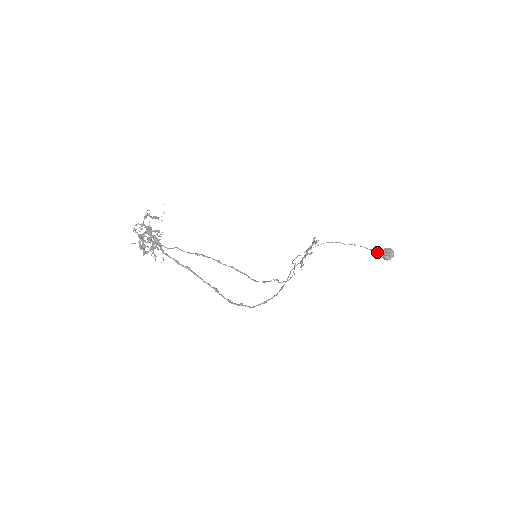
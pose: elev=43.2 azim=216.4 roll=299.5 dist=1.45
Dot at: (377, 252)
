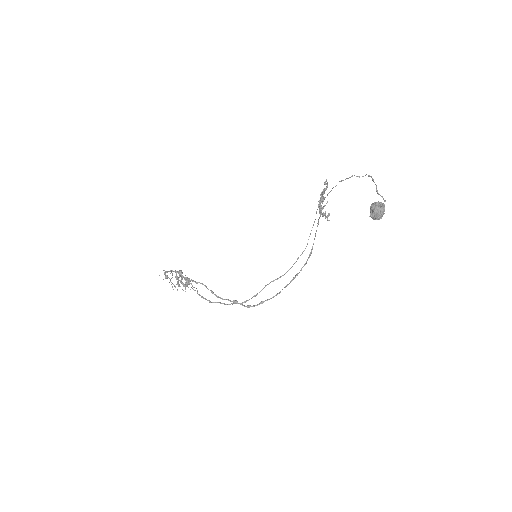
Dot at: (380, 195)
